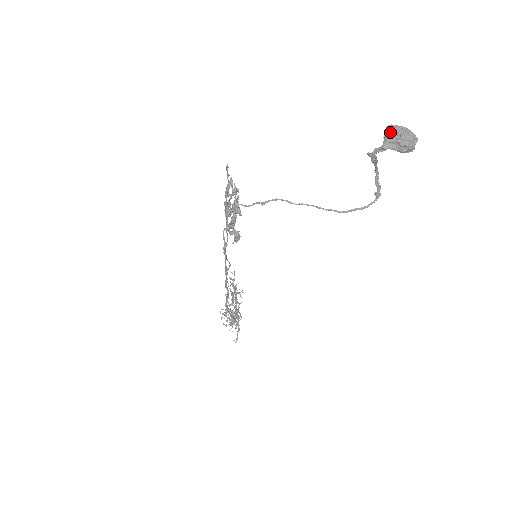
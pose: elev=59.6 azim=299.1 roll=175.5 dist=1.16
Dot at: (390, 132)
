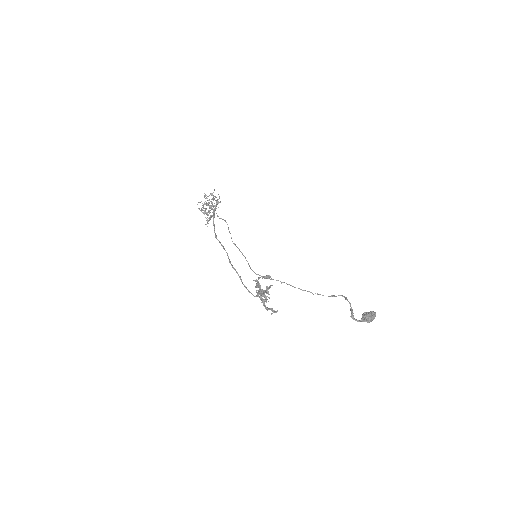
Dot at: (366, 320)
